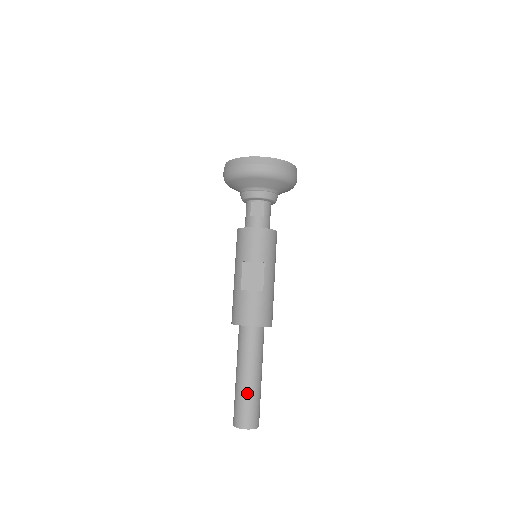
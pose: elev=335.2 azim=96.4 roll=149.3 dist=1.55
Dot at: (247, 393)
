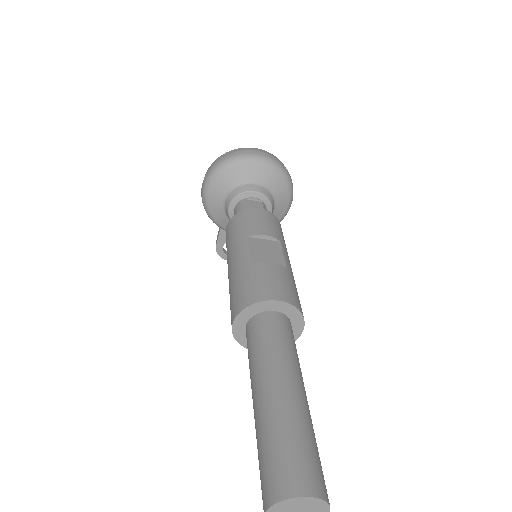
Dot at: (294, 415)
